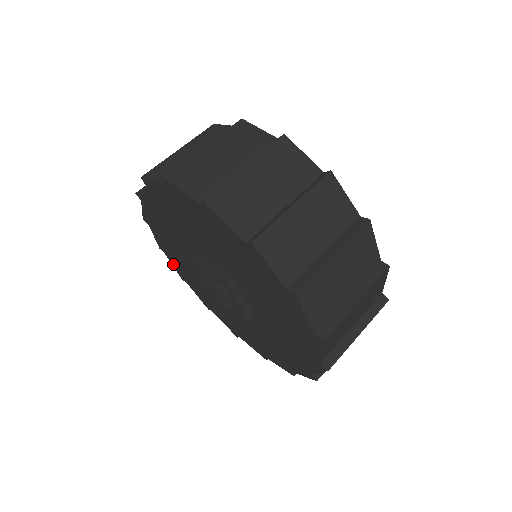
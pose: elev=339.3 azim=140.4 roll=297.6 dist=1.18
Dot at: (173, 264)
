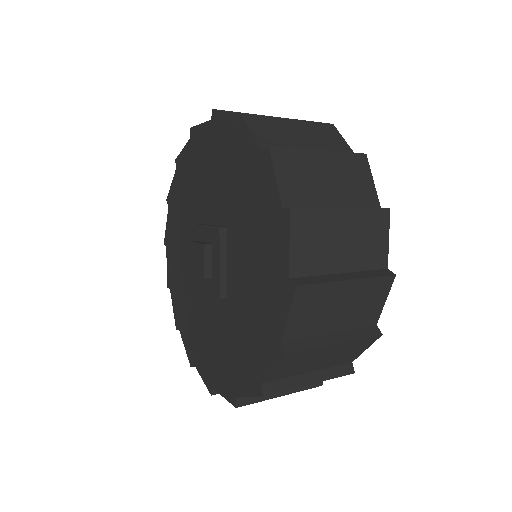
Dot at: (168, 262)
